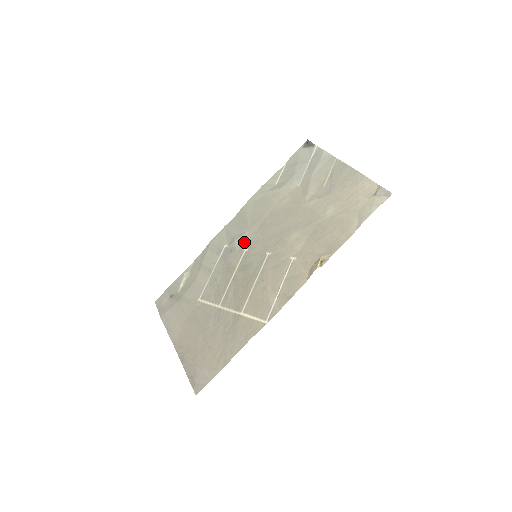
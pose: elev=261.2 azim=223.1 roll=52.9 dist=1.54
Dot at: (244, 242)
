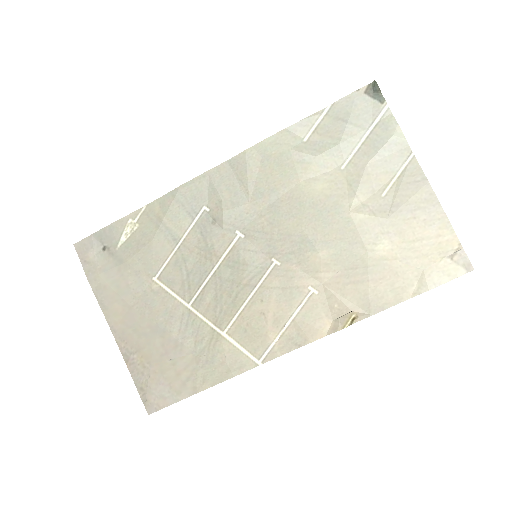
Dot at: (238, 220)
